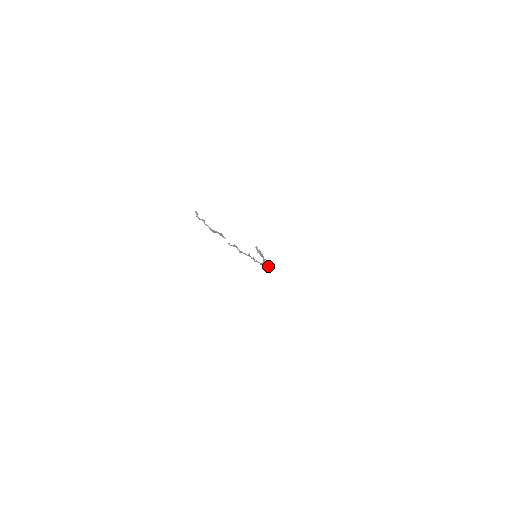
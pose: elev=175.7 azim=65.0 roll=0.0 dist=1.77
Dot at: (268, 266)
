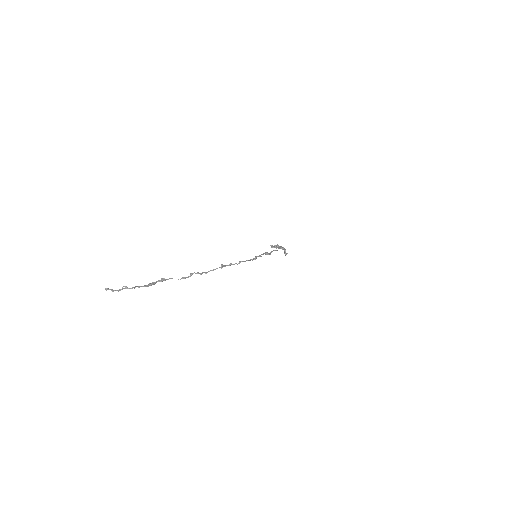
Dot at: (266, 253)
